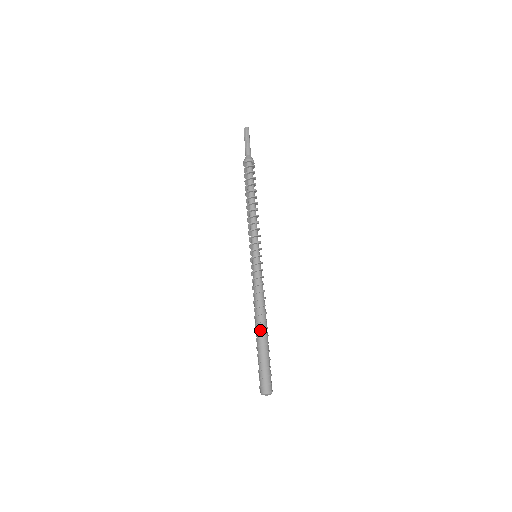
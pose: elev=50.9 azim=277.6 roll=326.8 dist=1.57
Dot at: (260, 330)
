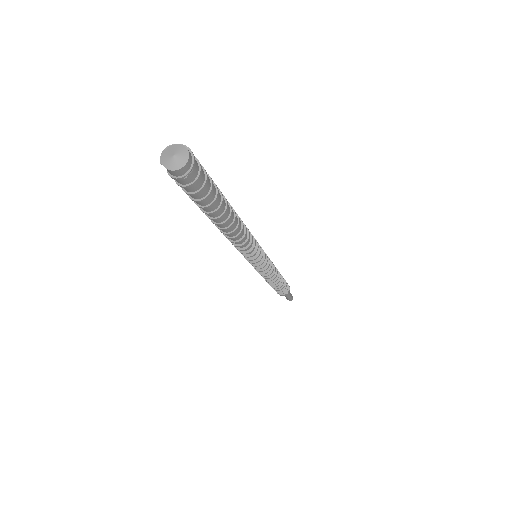
Dot at: occluded
